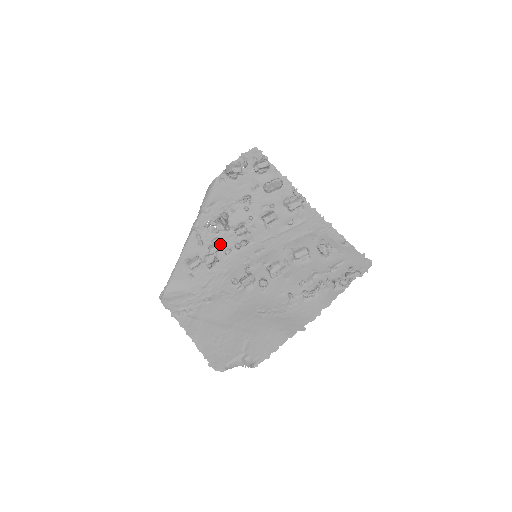
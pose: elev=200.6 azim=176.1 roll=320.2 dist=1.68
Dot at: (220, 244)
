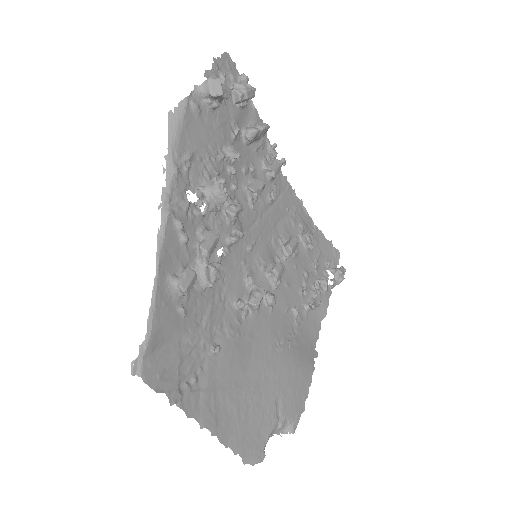
Dot at: (217, 239)
